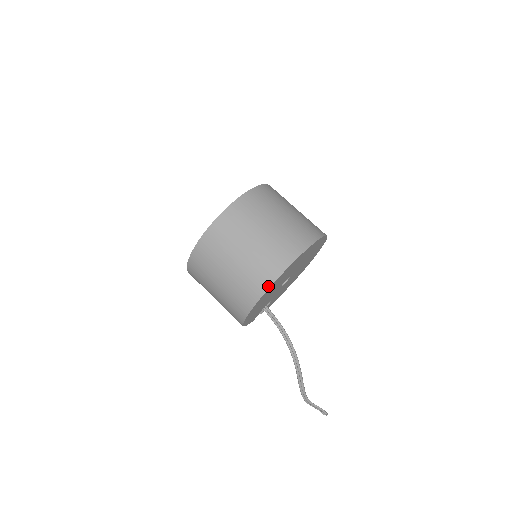
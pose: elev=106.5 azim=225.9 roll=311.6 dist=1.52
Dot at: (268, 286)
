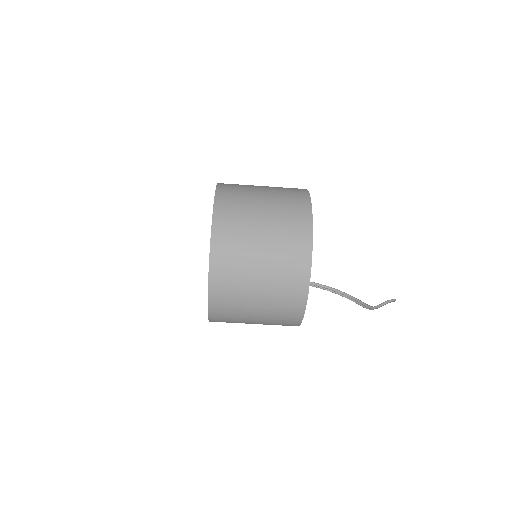
Dot at: (305, 302)
